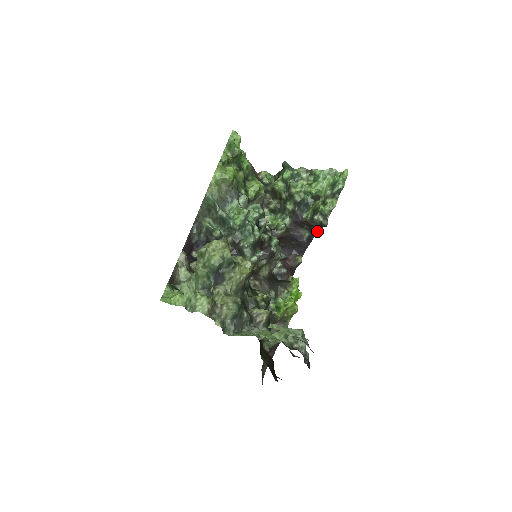
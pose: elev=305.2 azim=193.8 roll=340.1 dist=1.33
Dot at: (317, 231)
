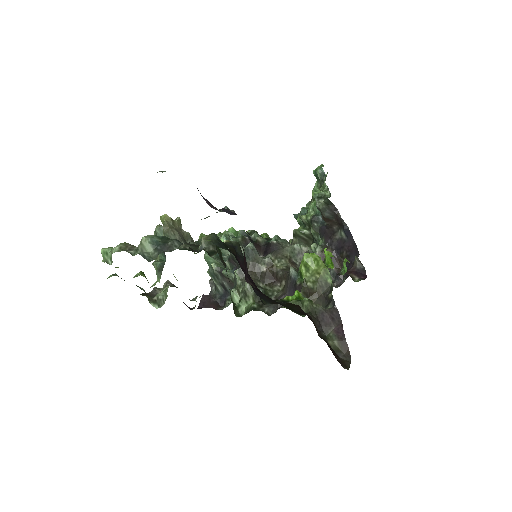
Dot at: (338, 216)
